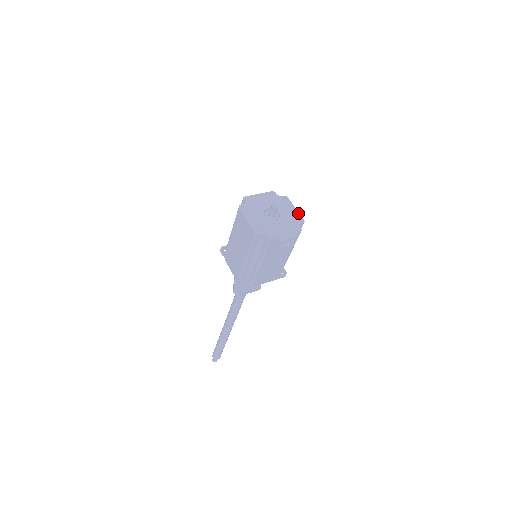
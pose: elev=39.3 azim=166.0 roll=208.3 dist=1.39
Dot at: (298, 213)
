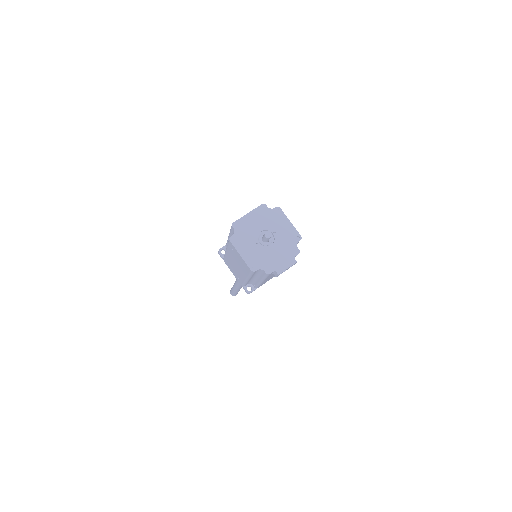
Dot at: (293, 228)
